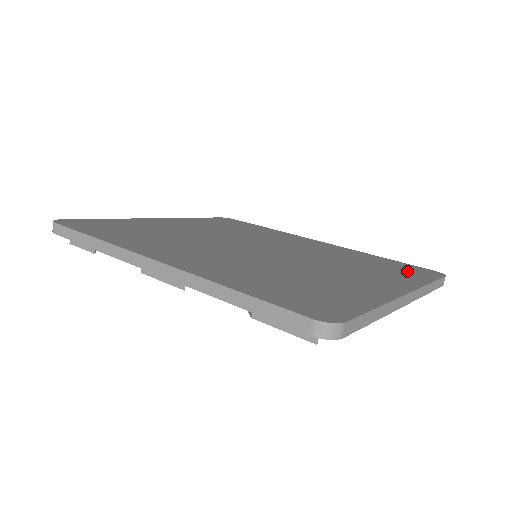
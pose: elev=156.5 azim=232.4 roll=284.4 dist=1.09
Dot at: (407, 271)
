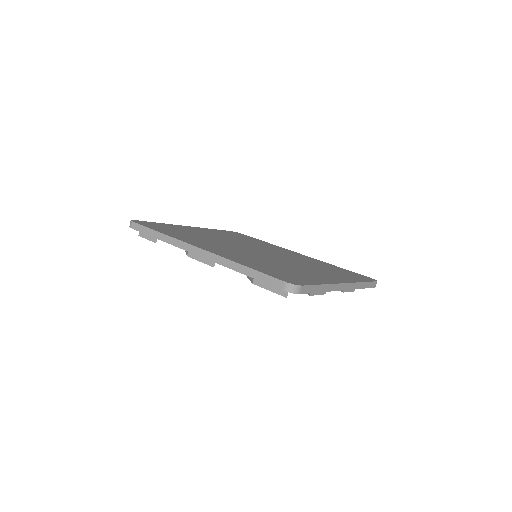
Dot at: (352, 275)
